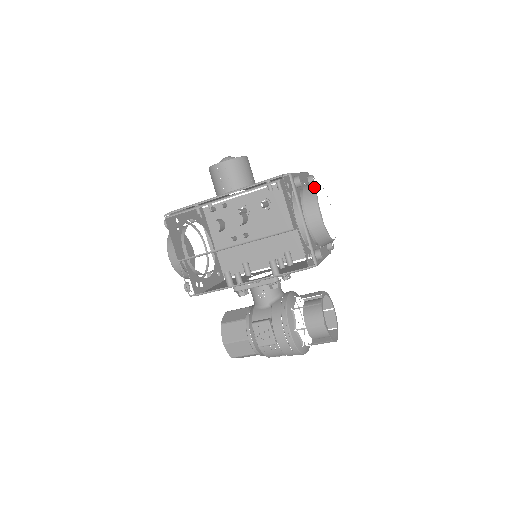
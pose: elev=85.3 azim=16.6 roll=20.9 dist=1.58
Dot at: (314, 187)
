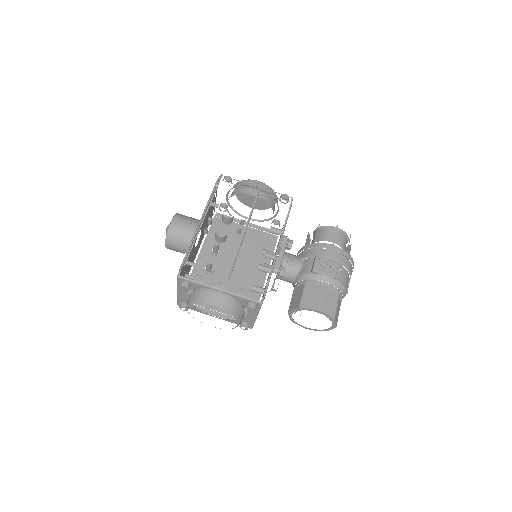
Dot at: (236, 183)
